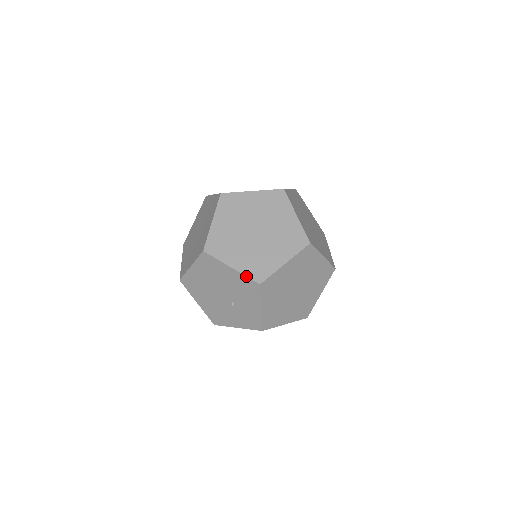
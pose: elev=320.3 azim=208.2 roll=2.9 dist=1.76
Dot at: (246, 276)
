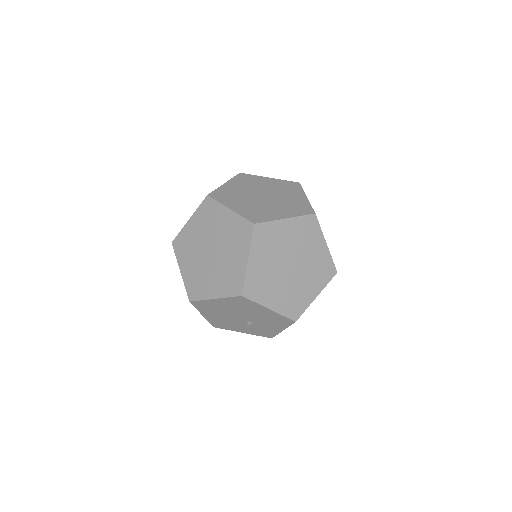
Dot at: (284, 316)
